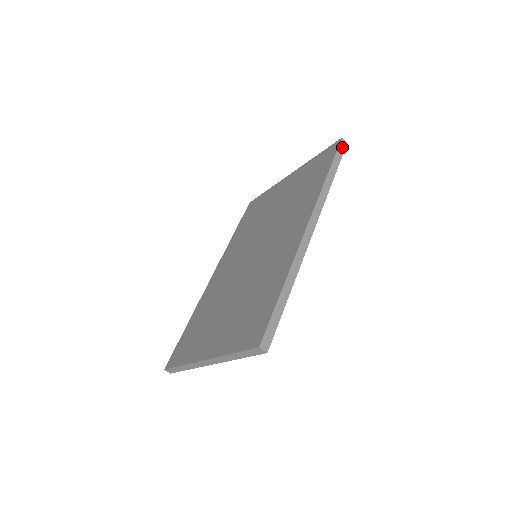
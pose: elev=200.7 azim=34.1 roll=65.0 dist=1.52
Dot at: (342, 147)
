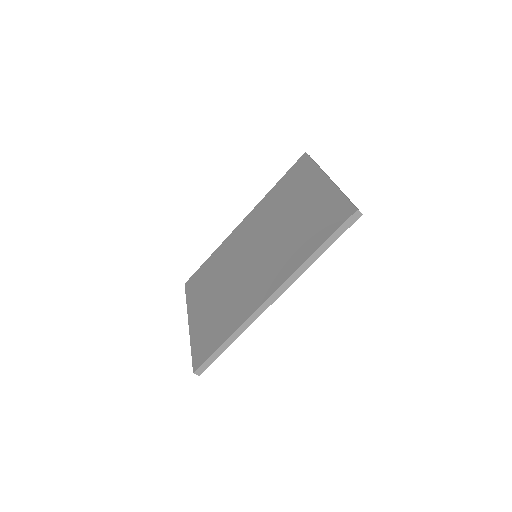
Dot at: (352, 220)
